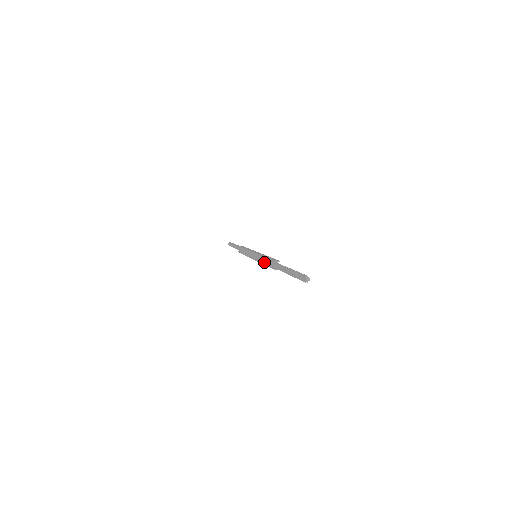
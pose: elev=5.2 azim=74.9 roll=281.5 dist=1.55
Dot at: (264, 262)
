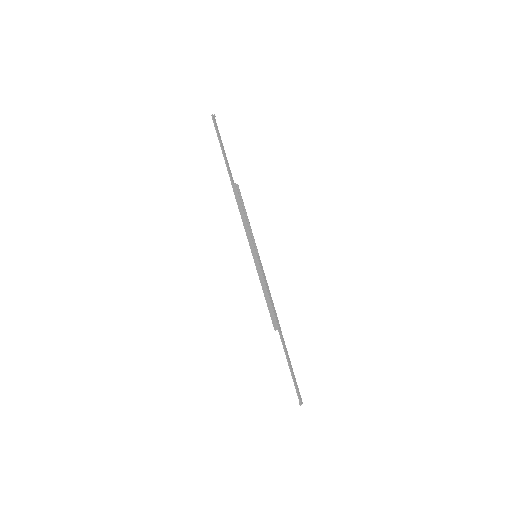
Dot at: (241, 217)
